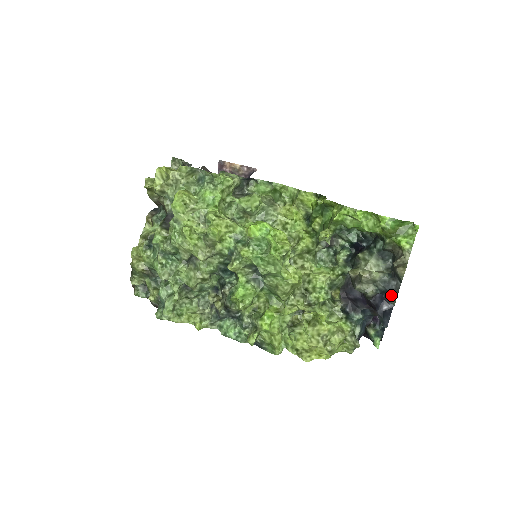
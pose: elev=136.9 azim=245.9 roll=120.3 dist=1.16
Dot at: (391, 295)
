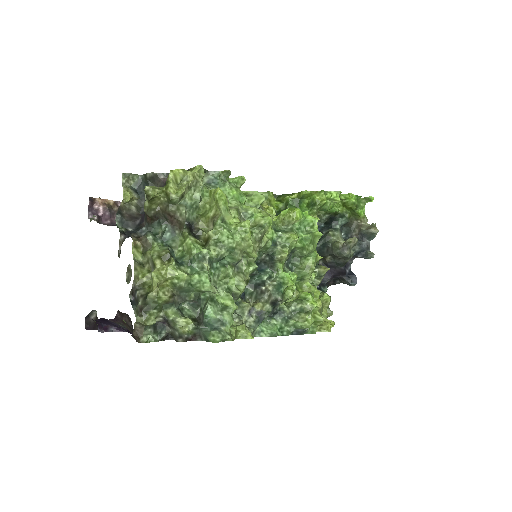
Dot at: (367, 252)
